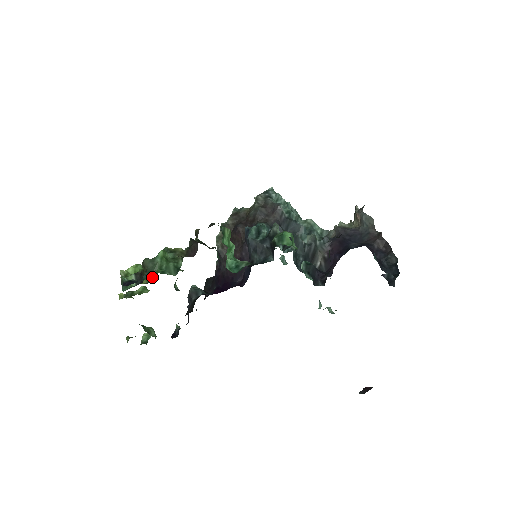
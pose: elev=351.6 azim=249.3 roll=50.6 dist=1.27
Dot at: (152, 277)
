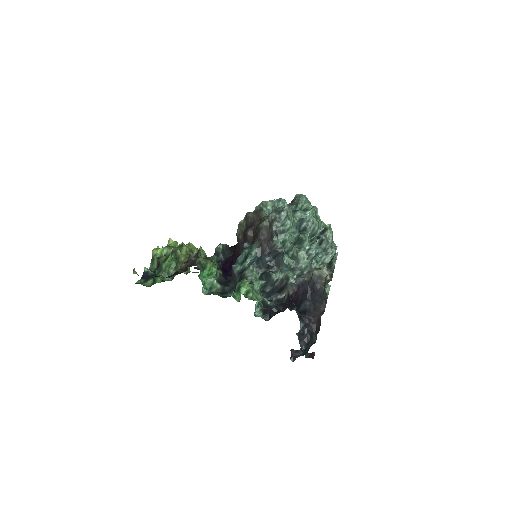
Dot at: (154, 282)
